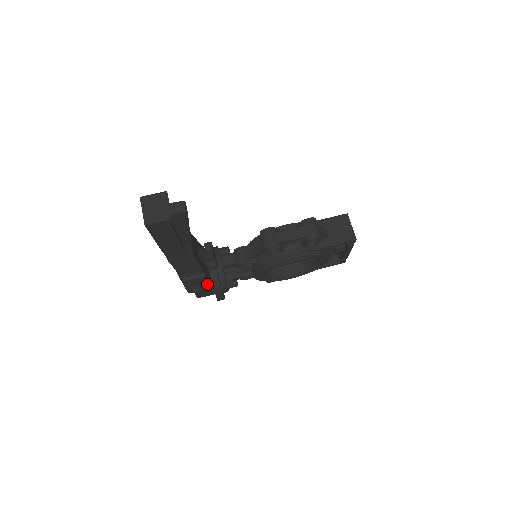
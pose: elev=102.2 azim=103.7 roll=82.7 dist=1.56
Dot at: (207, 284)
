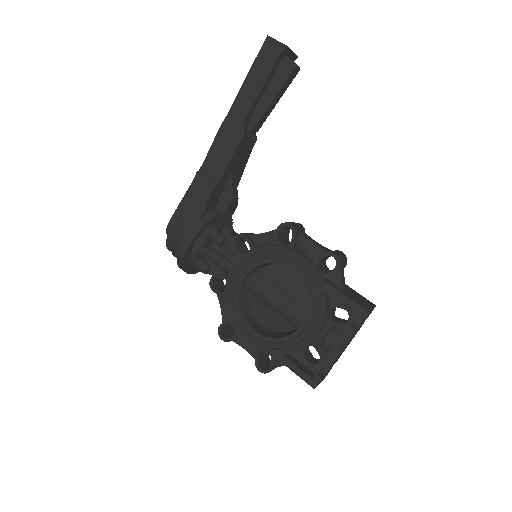
Dot at: (200, 211)
